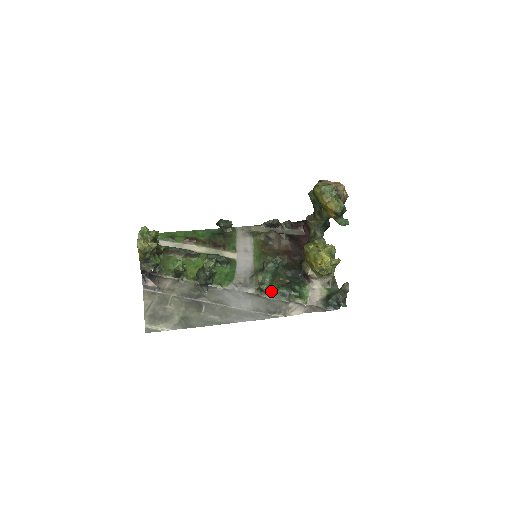
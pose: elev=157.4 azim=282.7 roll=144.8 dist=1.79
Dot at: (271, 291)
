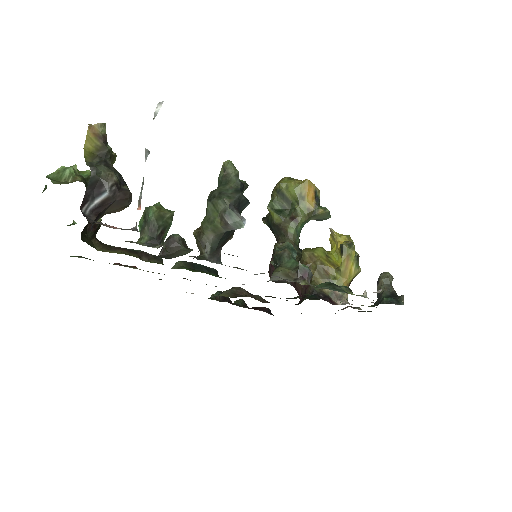
Dot at: (313, 286)
